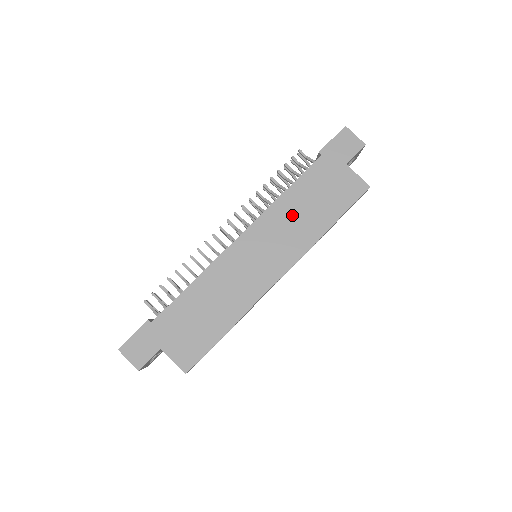
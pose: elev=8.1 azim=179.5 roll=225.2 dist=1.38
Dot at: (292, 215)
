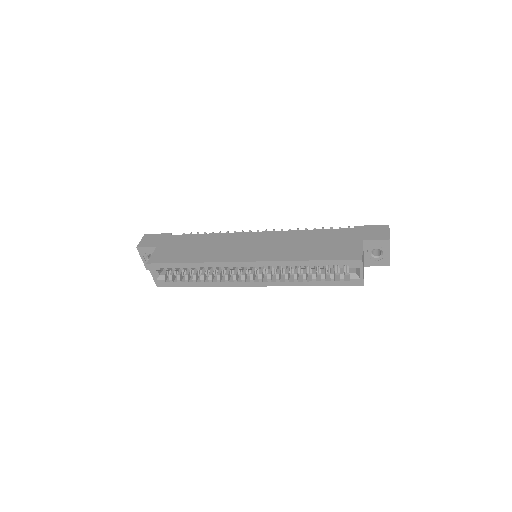
Dot at: (296, 241)
